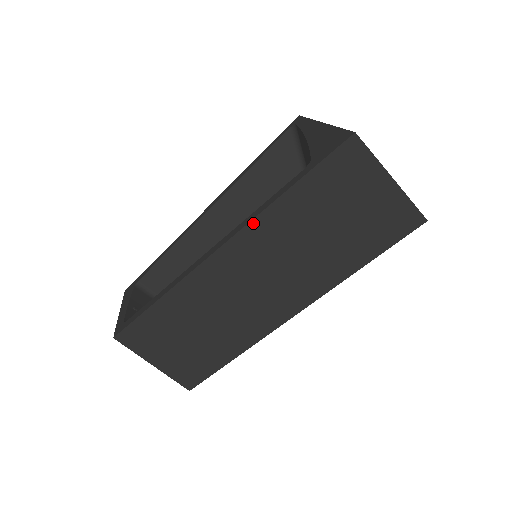
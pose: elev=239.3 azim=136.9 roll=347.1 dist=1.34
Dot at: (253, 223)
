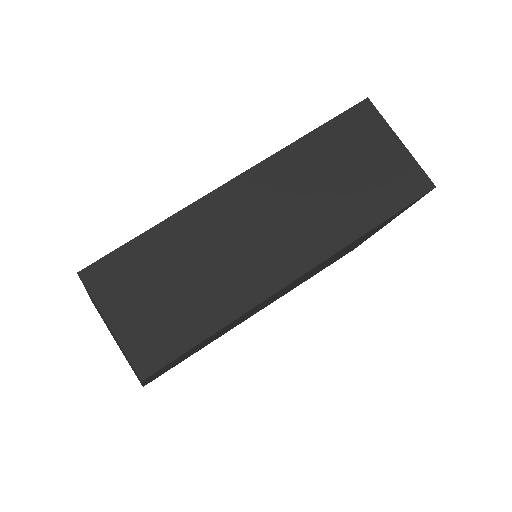
Dot at: (270, 160)
